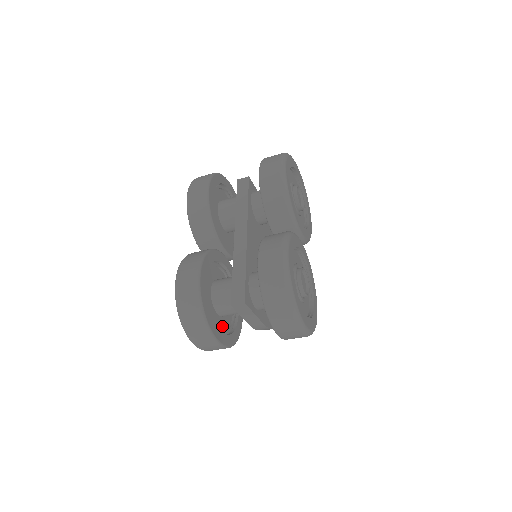
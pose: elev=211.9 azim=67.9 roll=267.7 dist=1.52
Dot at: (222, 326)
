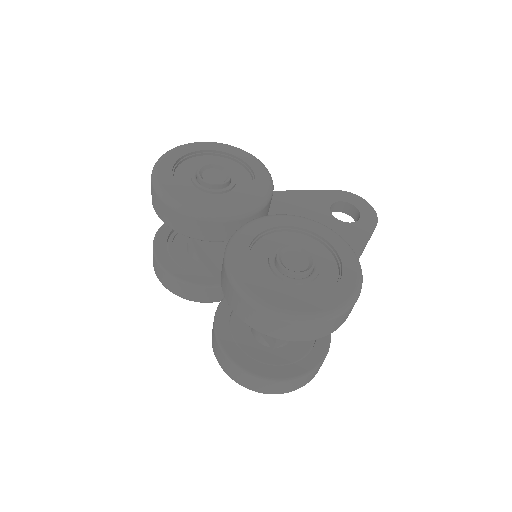
Dot at: (301, 346)
